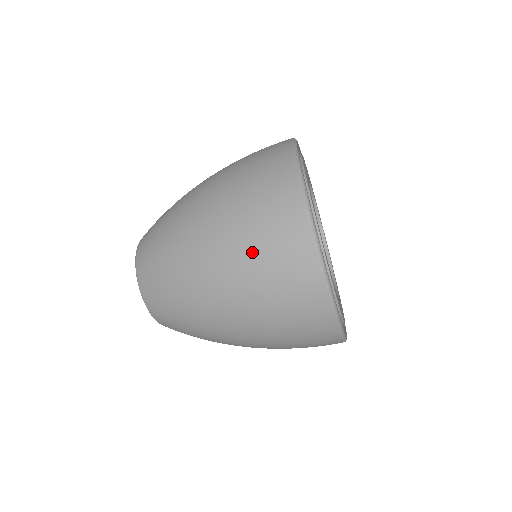
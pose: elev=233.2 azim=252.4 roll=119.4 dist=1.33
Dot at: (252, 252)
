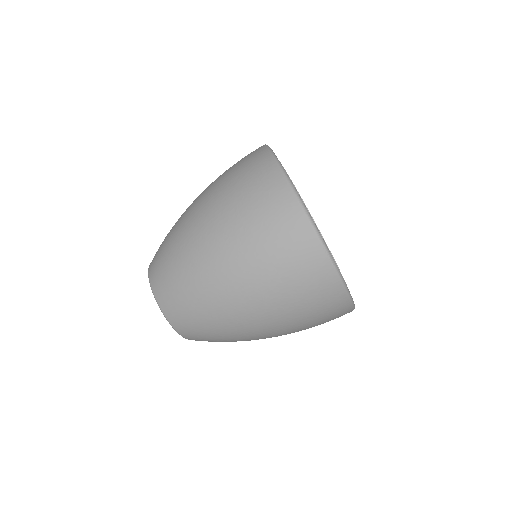
Dot at: (257, 243)
